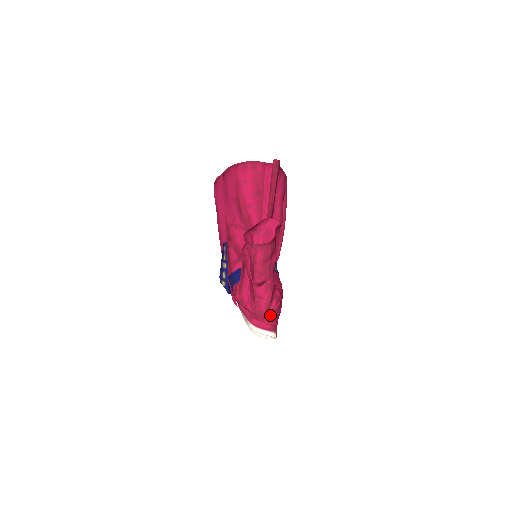
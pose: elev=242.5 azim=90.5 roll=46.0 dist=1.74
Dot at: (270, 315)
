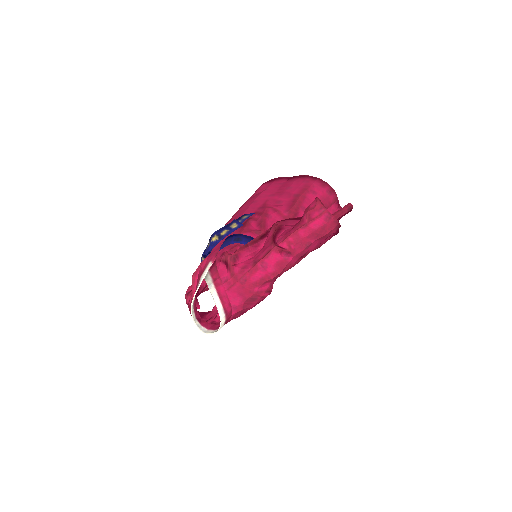
Dot at: (249, 295)
